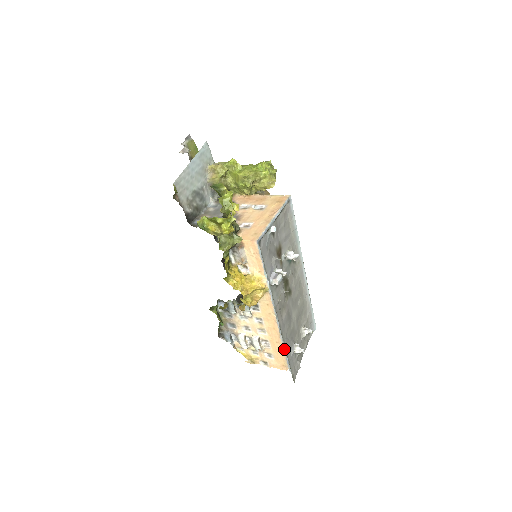
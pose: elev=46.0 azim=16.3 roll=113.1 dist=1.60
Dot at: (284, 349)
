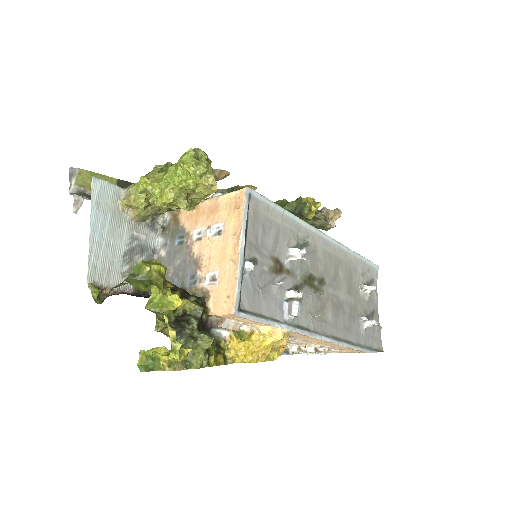
Dot at: (351, 347)
